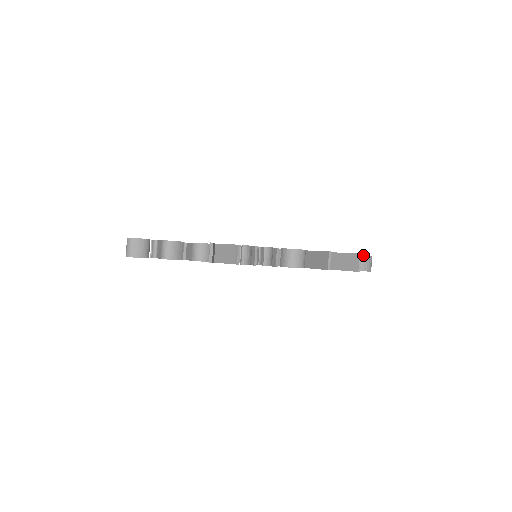
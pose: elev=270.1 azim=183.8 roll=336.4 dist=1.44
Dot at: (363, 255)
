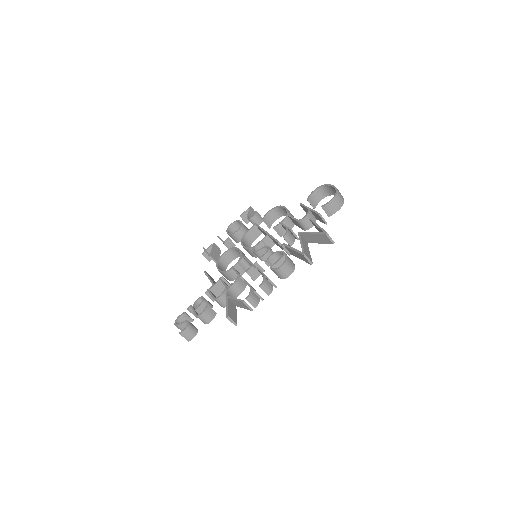
Dot at: (330, 202)
